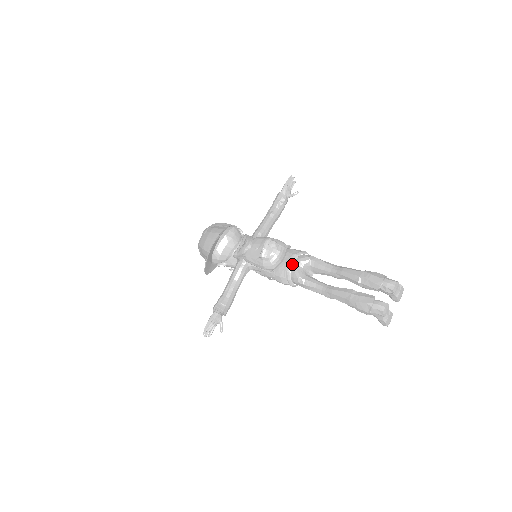
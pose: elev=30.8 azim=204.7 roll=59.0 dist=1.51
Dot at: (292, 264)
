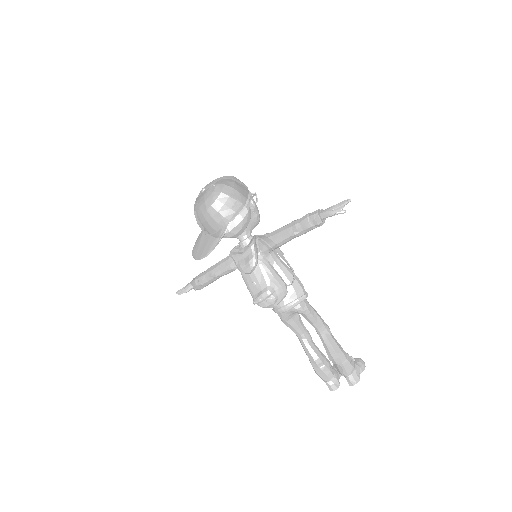
Dot at: (283, 312)
